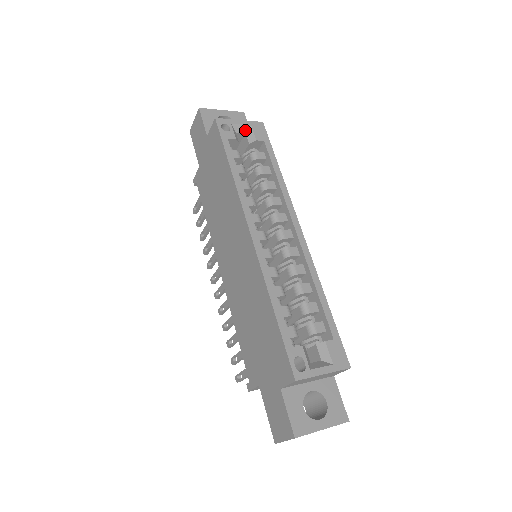
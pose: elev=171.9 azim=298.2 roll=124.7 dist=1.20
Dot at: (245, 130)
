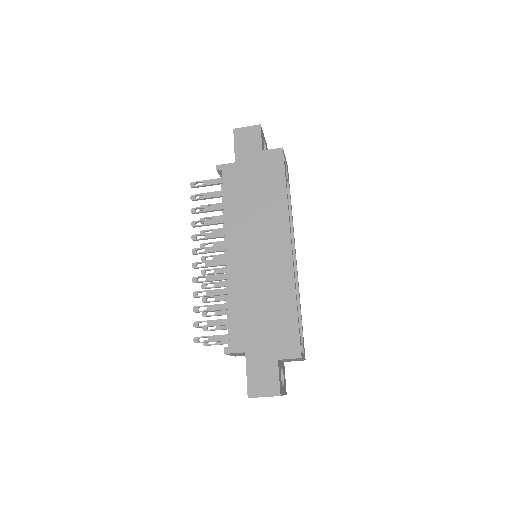
Dot at: occluded
